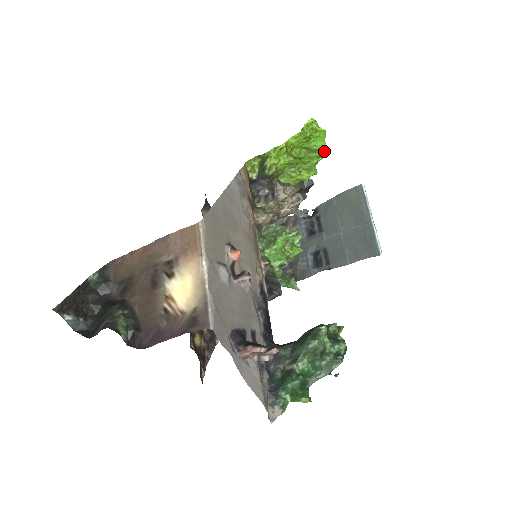
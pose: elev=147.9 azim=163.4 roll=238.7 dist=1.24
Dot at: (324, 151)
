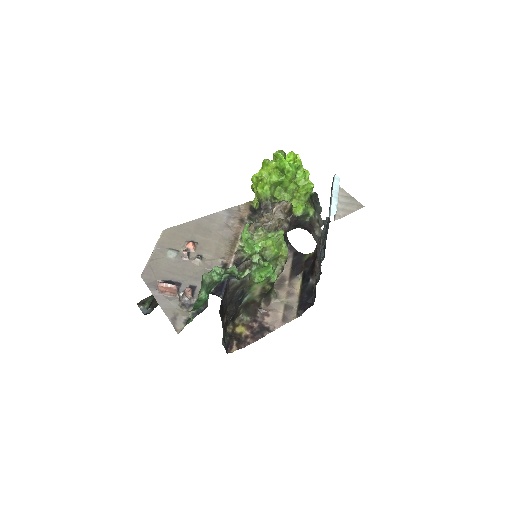
Dot at: (288, 167)
